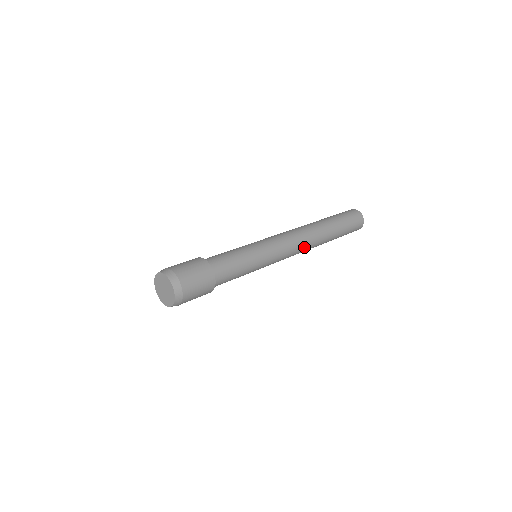
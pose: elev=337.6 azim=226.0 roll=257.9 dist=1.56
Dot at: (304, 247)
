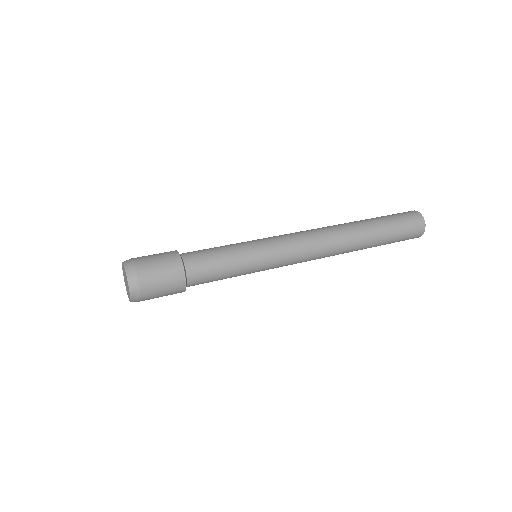
Dot at: (324, 246)
